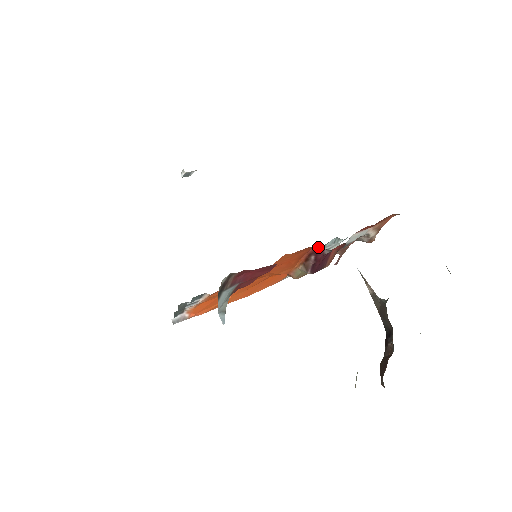
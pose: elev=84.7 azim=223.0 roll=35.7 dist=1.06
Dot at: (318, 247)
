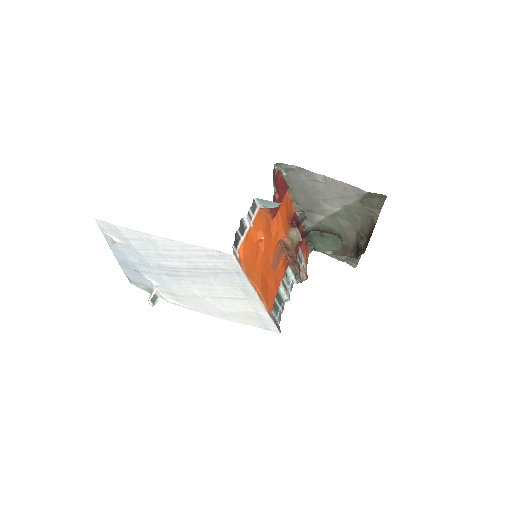
Dot at: (294, 214)
